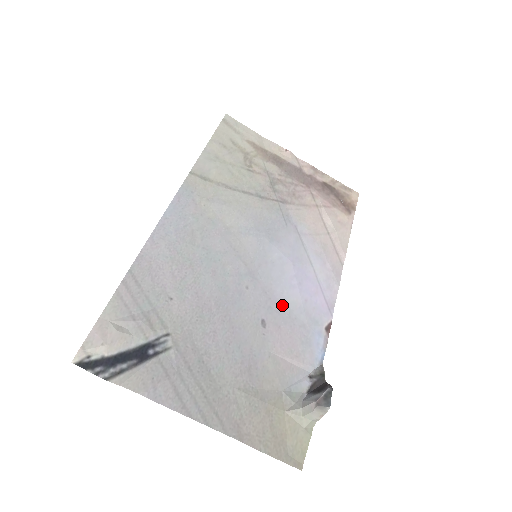
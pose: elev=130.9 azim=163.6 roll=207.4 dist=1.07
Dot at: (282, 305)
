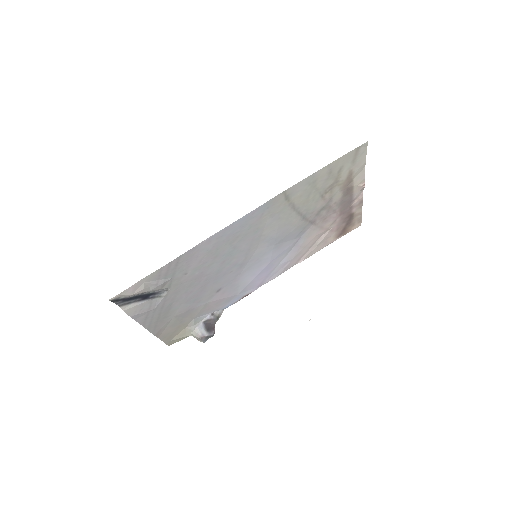
Dot at: (238, 283)
